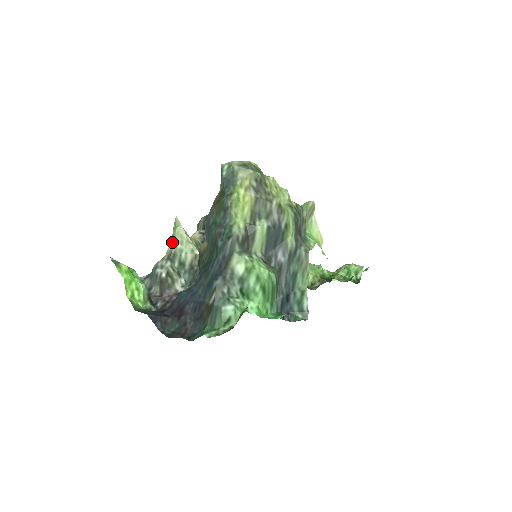
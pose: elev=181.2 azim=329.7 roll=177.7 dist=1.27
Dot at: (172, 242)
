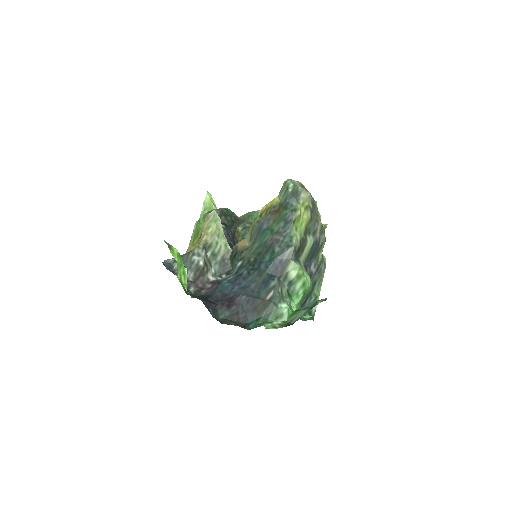
Dot at: (207, 233)
